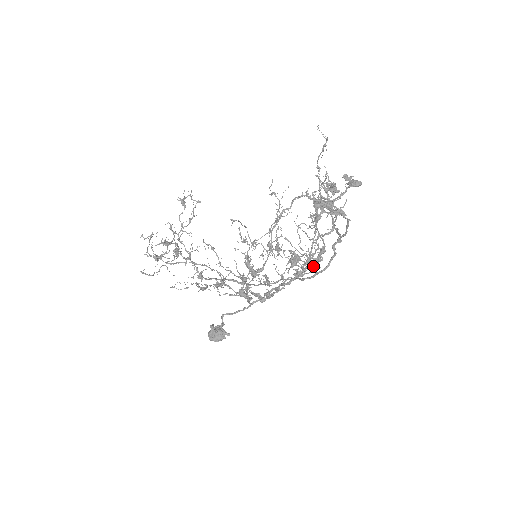
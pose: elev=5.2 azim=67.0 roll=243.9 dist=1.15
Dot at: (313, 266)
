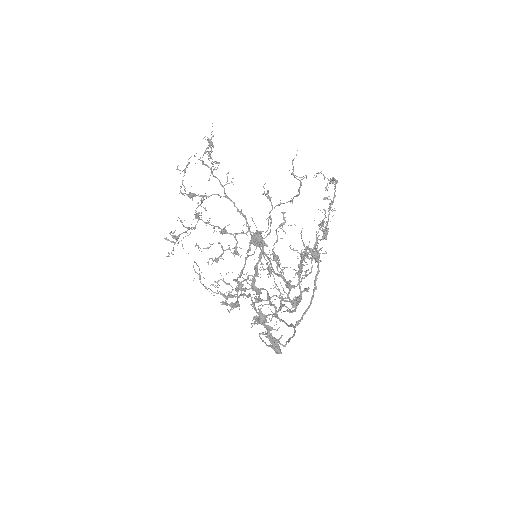
Dot at: (292, 302)
